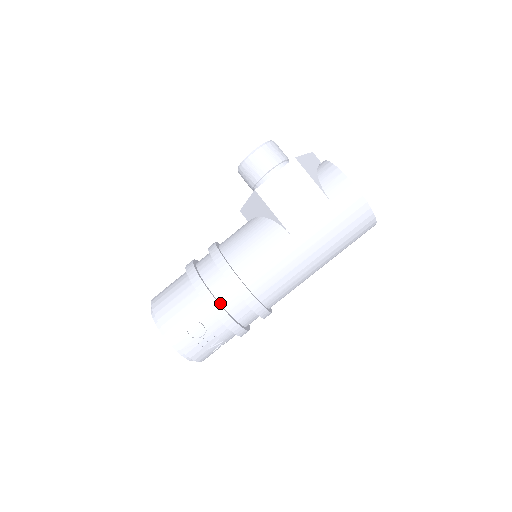
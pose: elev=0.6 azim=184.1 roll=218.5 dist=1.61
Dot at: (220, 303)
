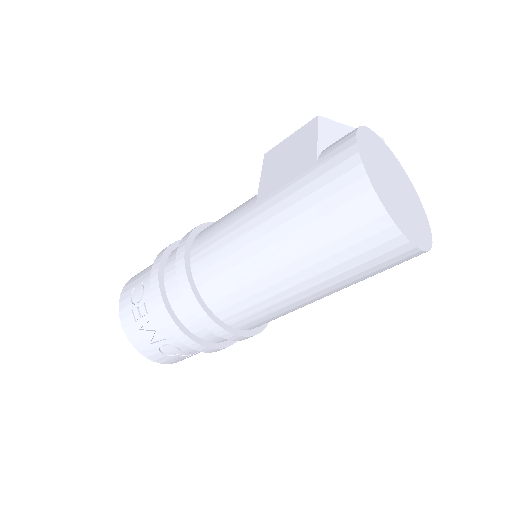
Dot at: (165, 269)
